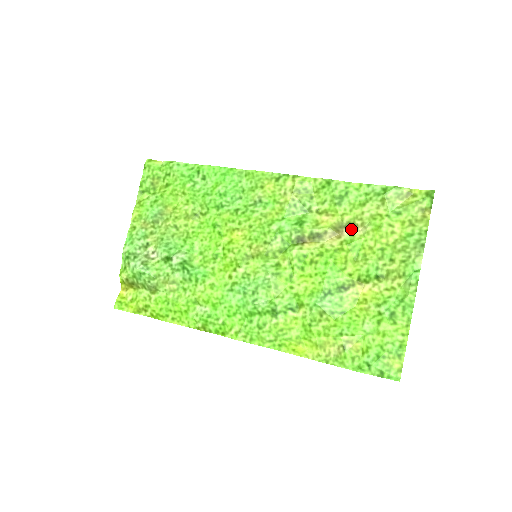
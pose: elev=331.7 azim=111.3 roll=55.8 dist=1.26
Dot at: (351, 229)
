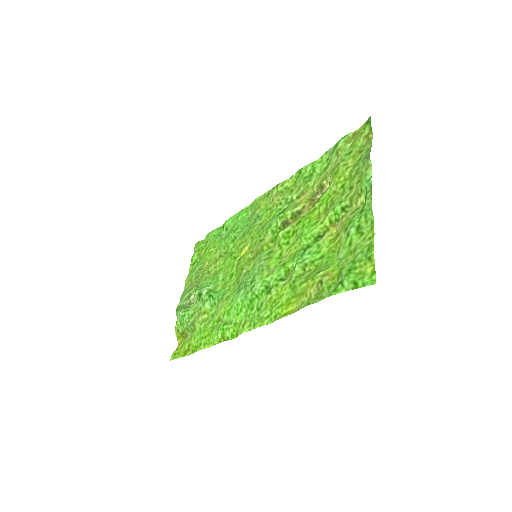
Dot at: (321, 192)
